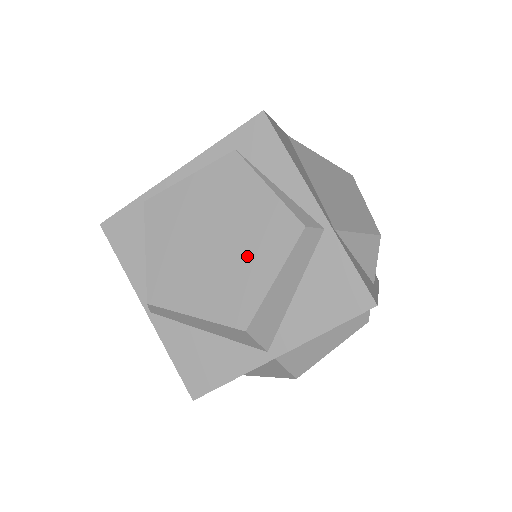
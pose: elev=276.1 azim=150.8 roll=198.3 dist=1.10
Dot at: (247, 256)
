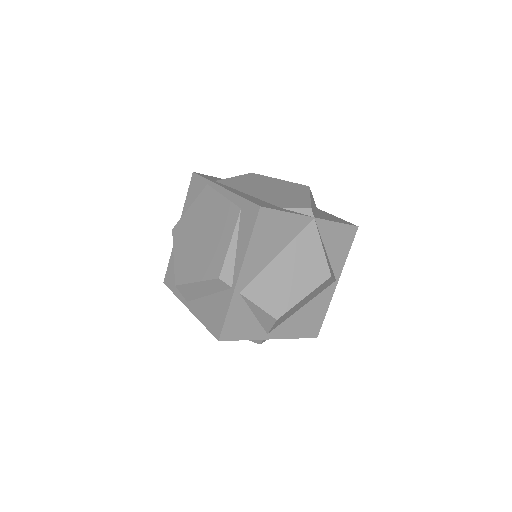
Dot at: (200, 260)
